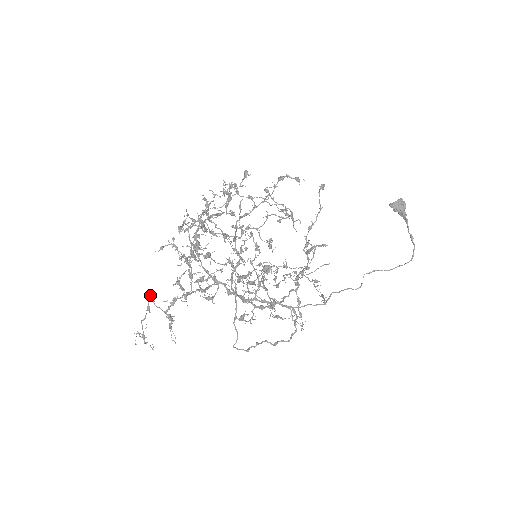
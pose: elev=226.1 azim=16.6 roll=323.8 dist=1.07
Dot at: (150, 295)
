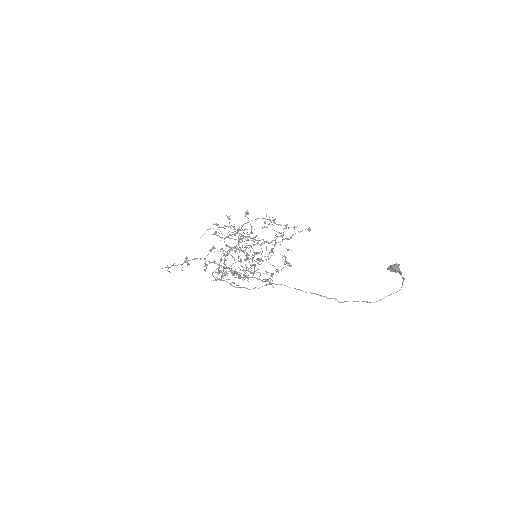
Dot at: (187, 264)
